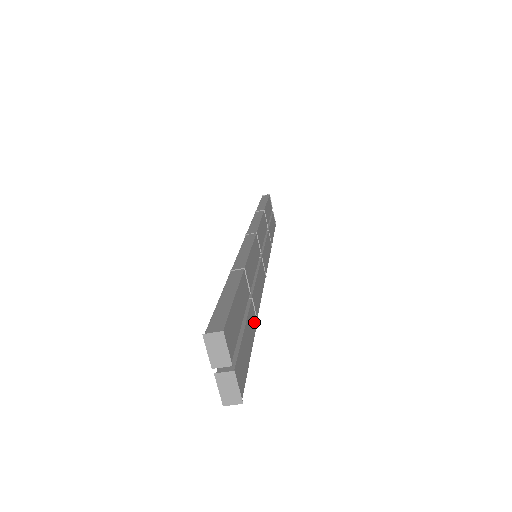
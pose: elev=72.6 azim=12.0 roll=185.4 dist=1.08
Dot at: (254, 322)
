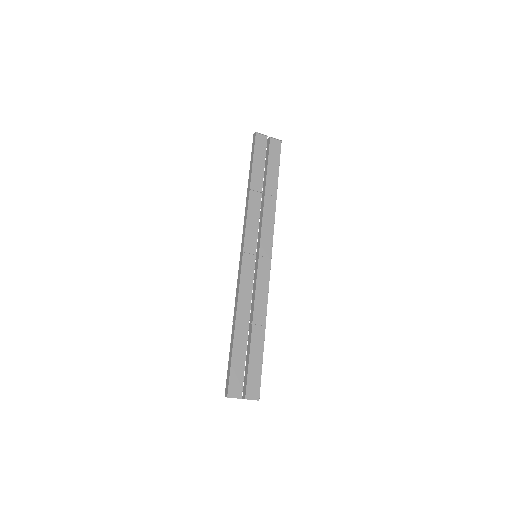
Dot at: (261, 333)
